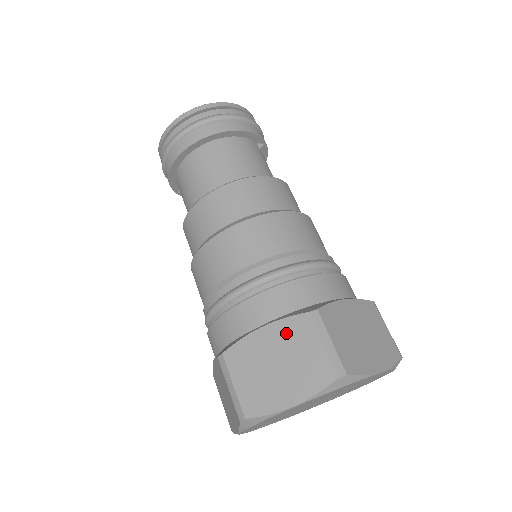
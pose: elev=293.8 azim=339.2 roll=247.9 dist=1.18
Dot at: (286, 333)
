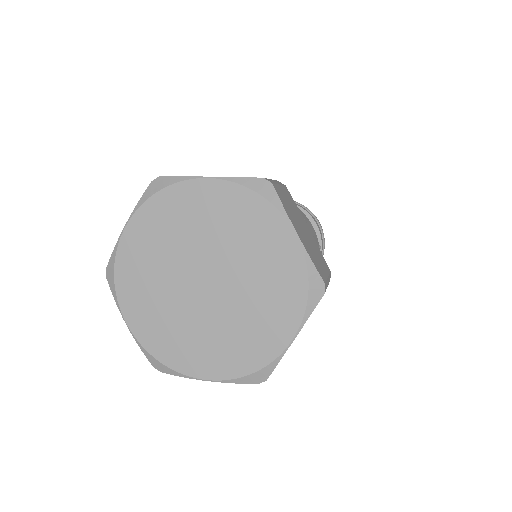
Dot at: occluded
